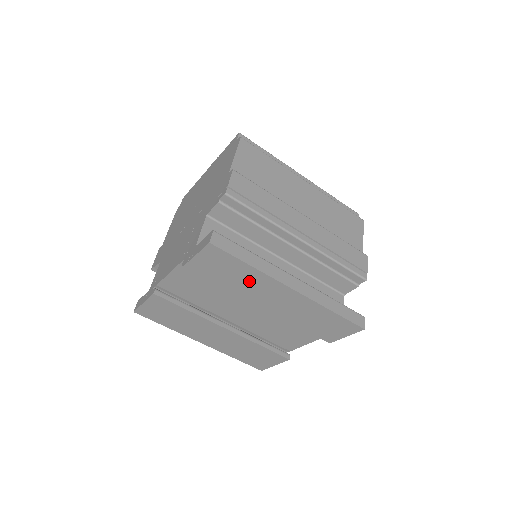
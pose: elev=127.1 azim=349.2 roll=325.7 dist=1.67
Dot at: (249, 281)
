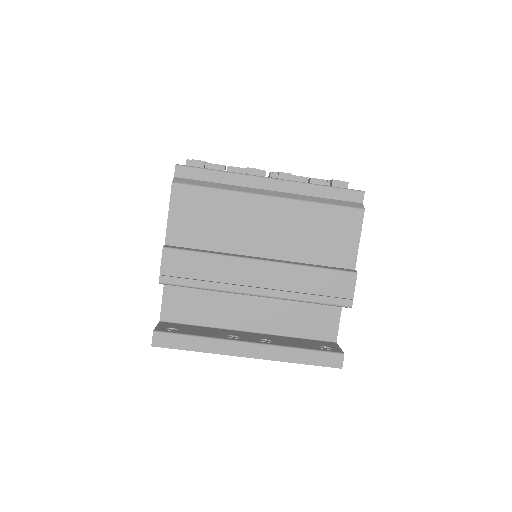
Dot at: occluded
